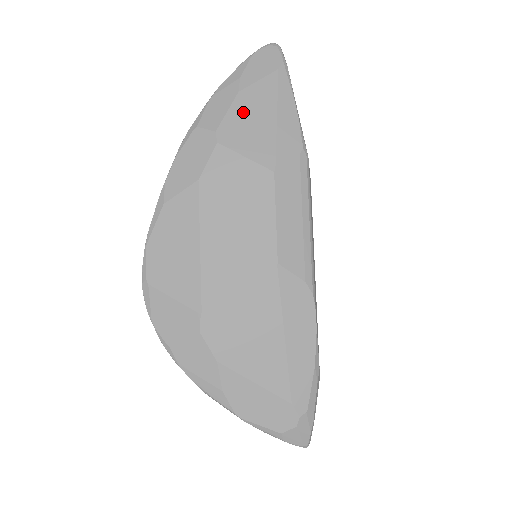
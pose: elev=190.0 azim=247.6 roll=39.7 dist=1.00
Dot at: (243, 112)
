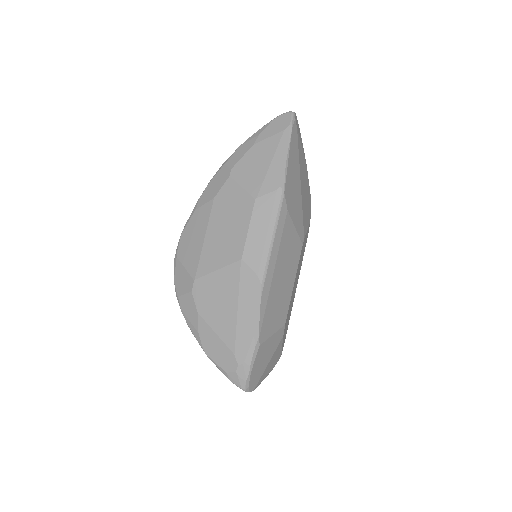
Dot at: (252, 158)
